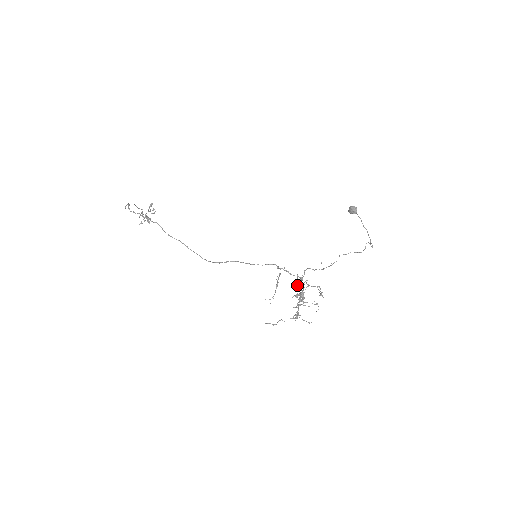
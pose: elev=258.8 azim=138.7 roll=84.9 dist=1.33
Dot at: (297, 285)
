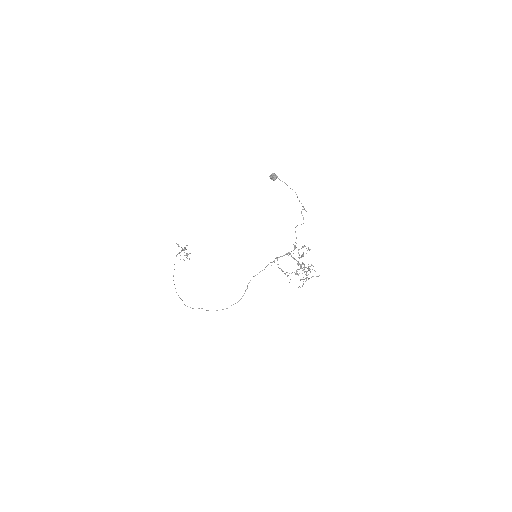
Dot at: occluded
